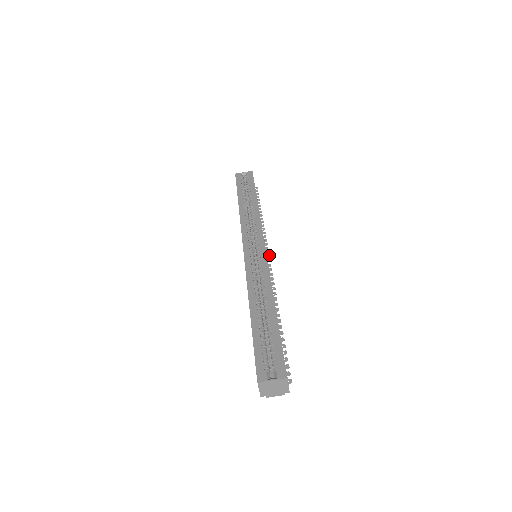
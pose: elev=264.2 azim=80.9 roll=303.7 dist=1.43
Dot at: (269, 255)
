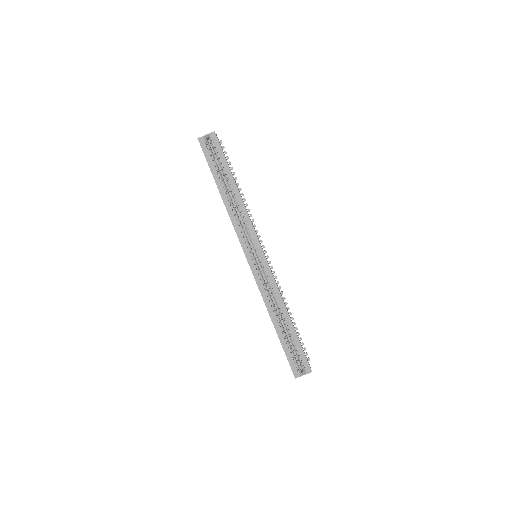
Dot at: occluded
